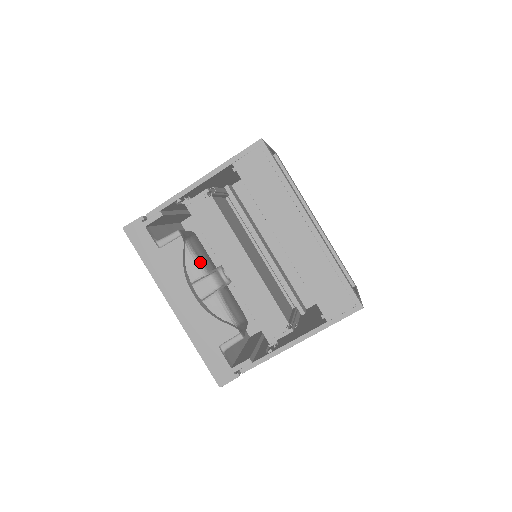
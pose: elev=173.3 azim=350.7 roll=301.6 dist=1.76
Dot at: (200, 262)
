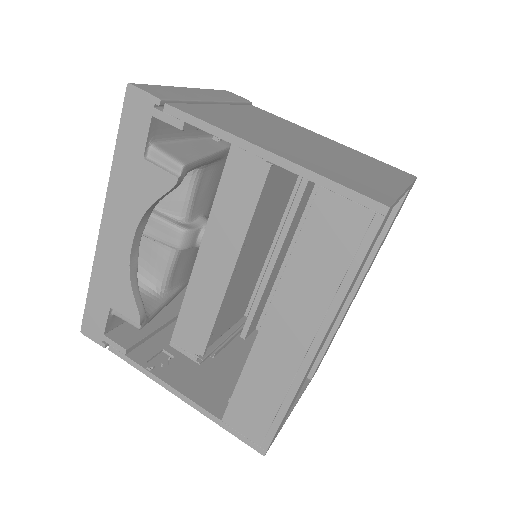
Dot at: (191, 202)
